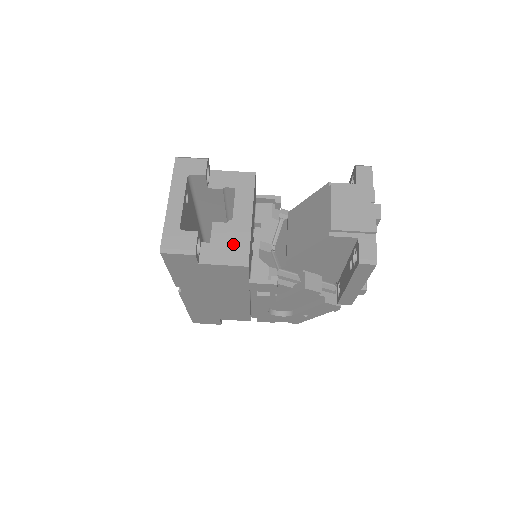
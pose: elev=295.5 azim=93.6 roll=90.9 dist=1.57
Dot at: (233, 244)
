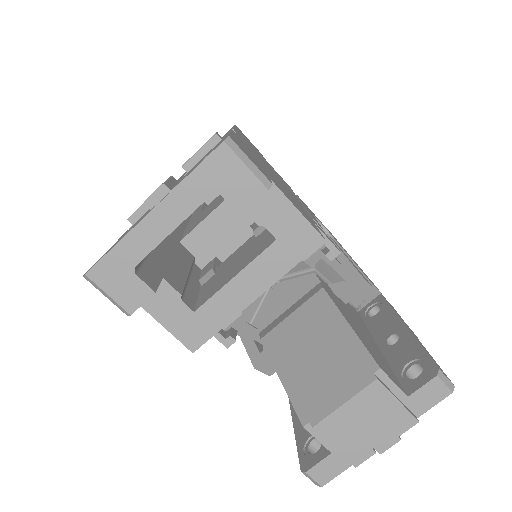
Dot at: (200, 313)
